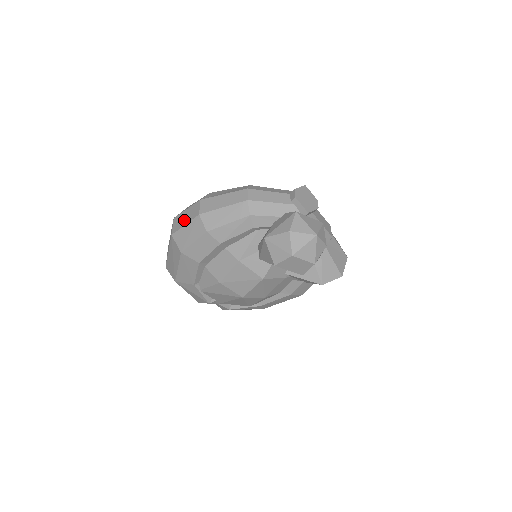
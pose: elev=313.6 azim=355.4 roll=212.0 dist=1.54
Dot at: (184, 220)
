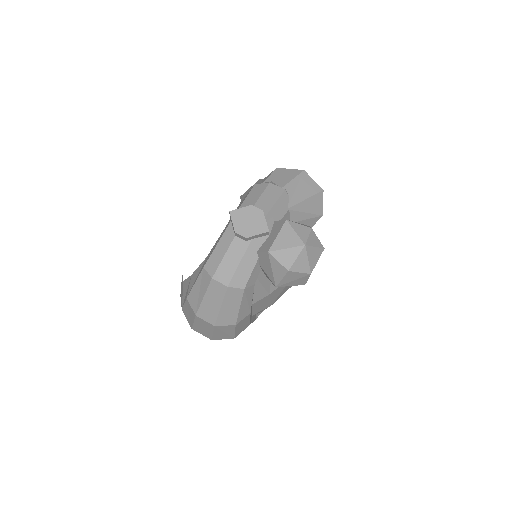
Dot at: (206, 331)
